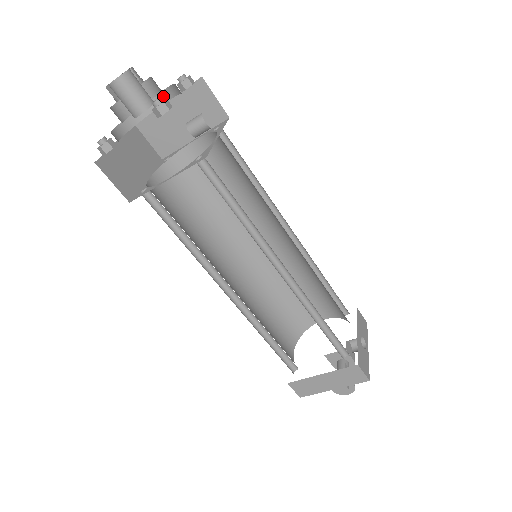
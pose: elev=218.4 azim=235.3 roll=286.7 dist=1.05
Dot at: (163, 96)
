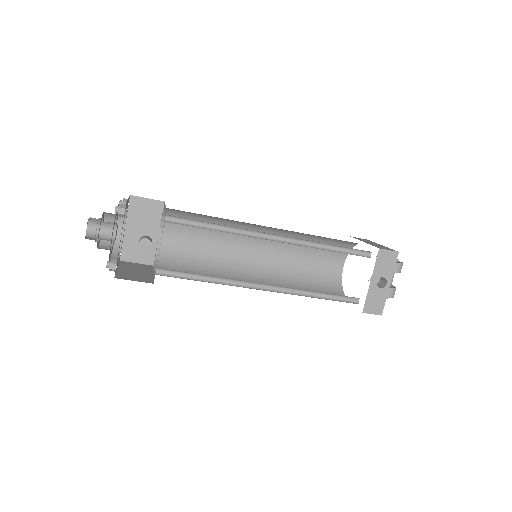
Dot at: occluded
